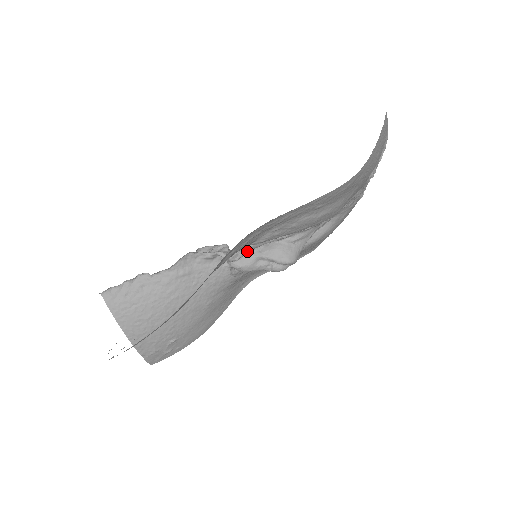
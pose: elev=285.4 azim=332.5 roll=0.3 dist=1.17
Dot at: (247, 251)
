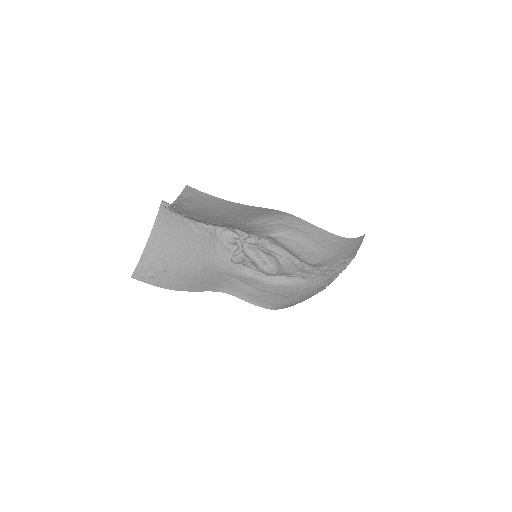
Dot at: (259, 242)
